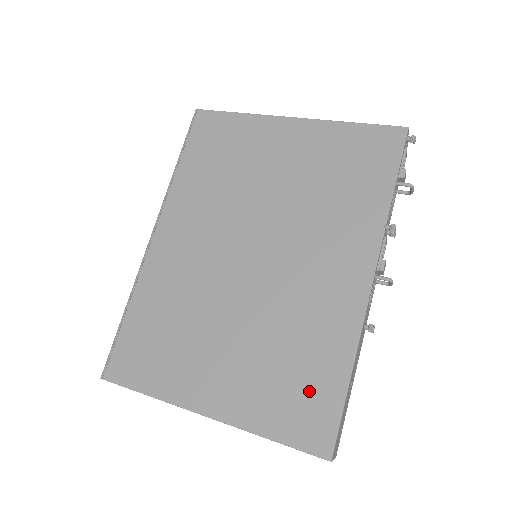
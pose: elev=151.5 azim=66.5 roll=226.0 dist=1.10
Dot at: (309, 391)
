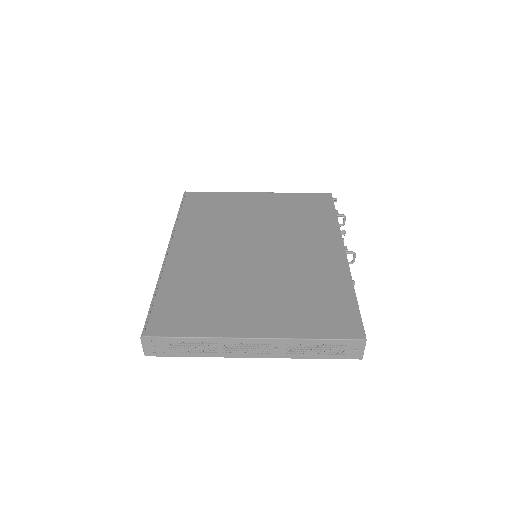
Dot at: (331, 307)
